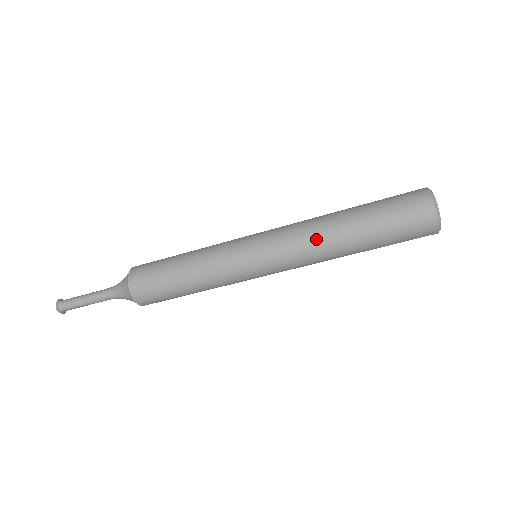
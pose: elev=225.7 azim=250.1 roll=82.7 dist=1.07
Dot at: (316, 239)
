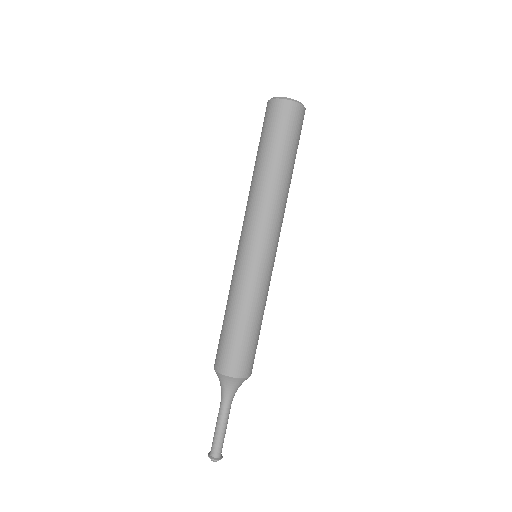
Dot at: (249, 195)
